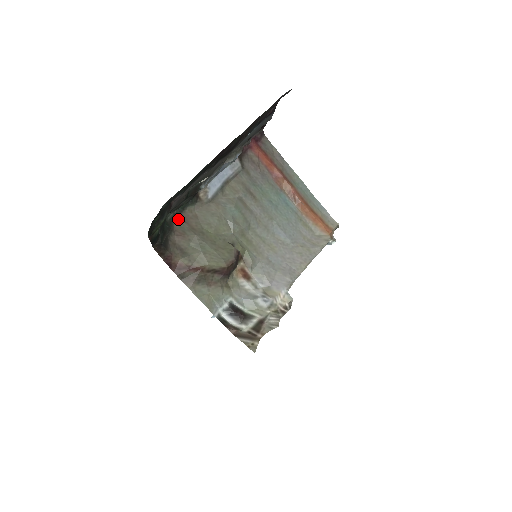
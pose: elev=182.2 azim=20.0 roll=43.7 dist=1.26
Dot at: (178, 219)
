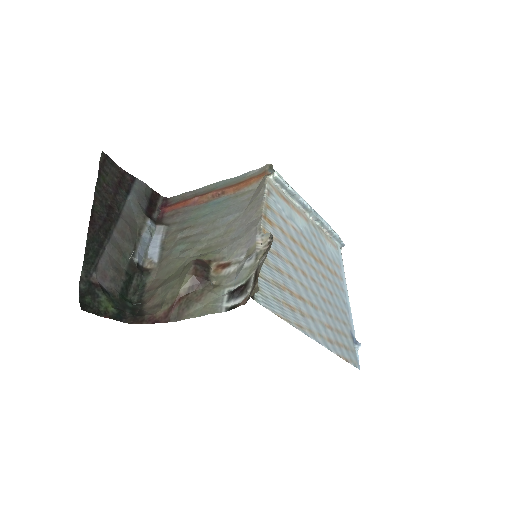
Dot at: (145, 295)
